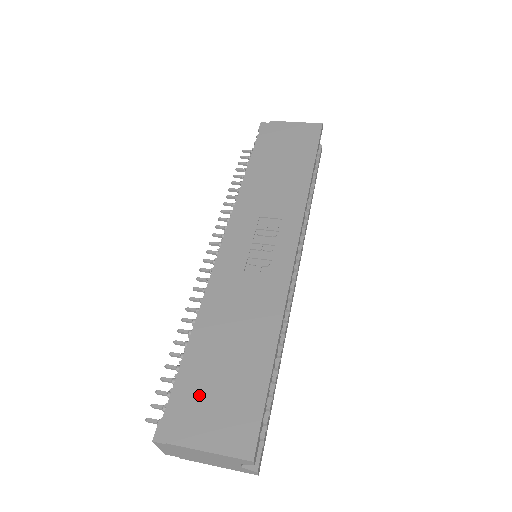
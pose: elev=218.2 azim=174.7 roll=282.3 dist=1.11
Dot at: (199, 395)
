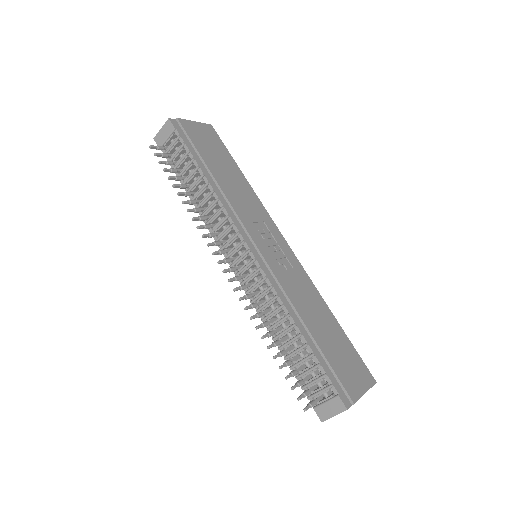
Dot at: (339, 366)
